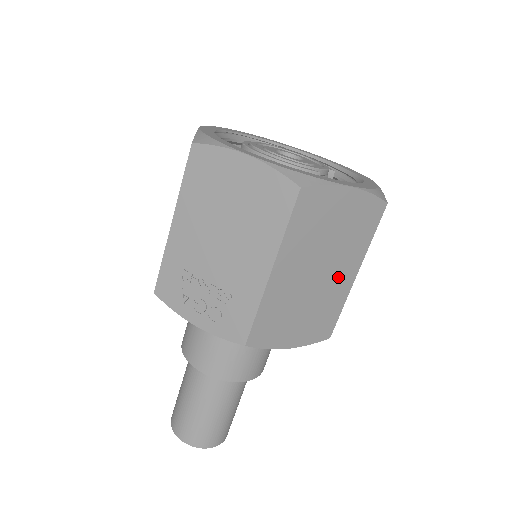
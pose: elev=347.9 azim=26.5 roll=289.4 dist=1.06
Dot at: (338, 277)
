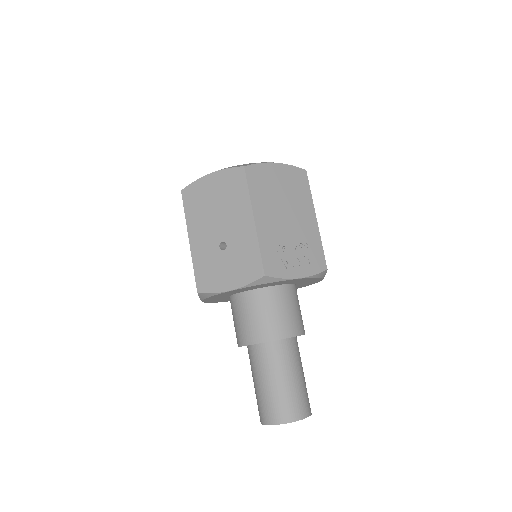
Dot at: occluded
